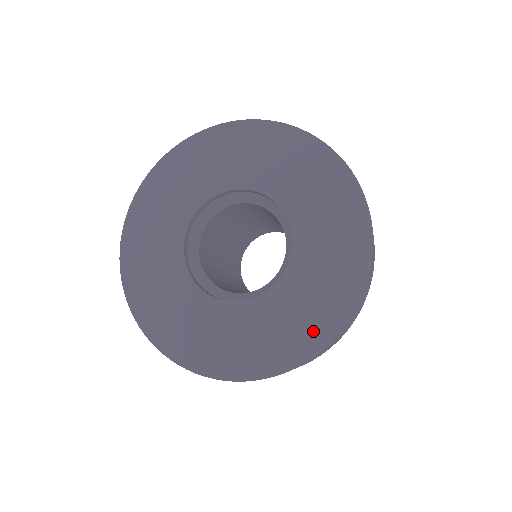
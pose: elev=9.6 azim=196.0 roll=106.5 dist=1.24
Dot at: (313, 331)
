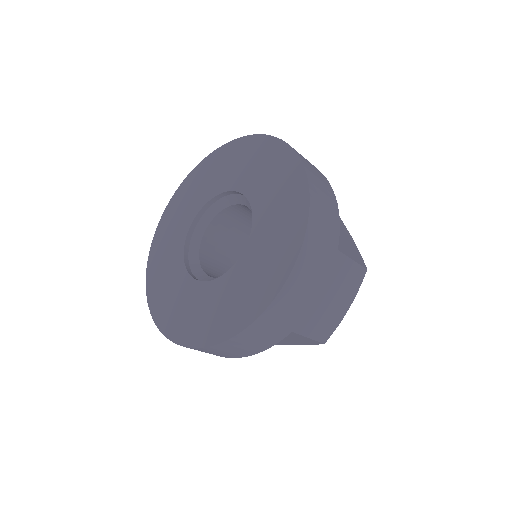
Dot at: (292, 226)
